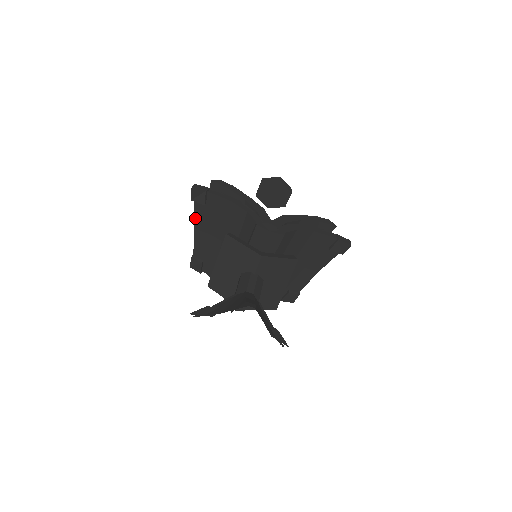
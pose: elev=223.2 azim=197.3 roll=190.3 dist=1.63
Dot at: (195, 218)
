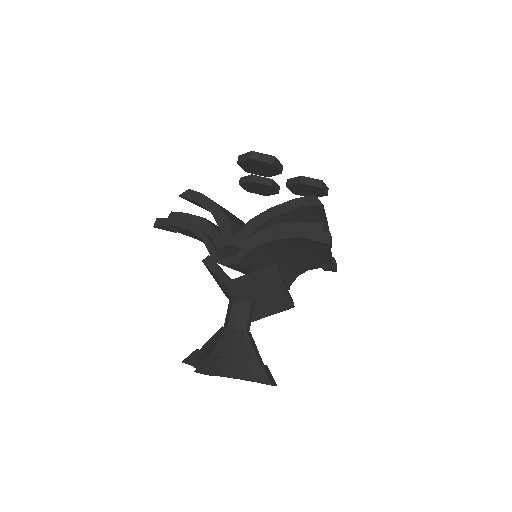
Dot at: (187, 235)
